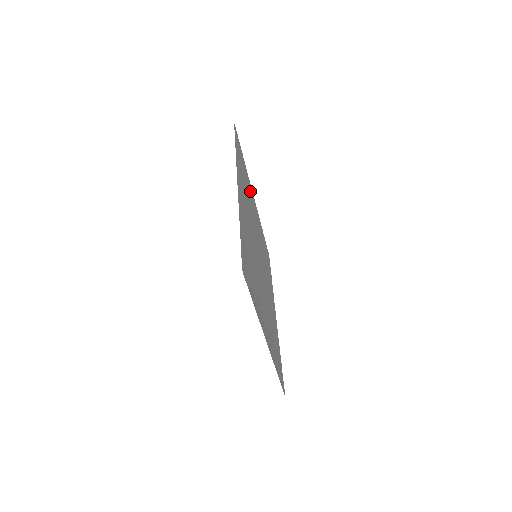
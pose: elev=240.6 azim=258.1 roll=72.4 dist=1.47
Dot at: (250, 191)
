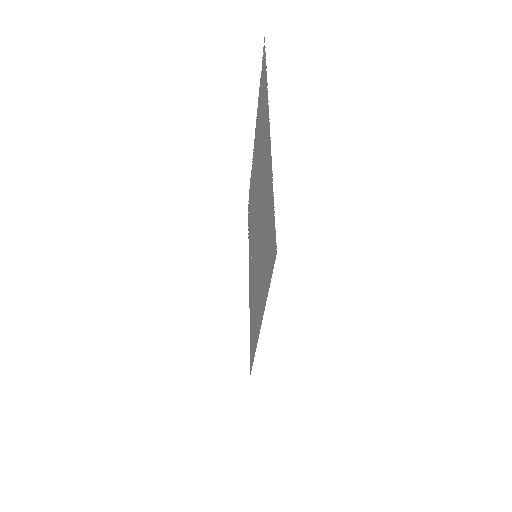
Dot at: (267, 174)
